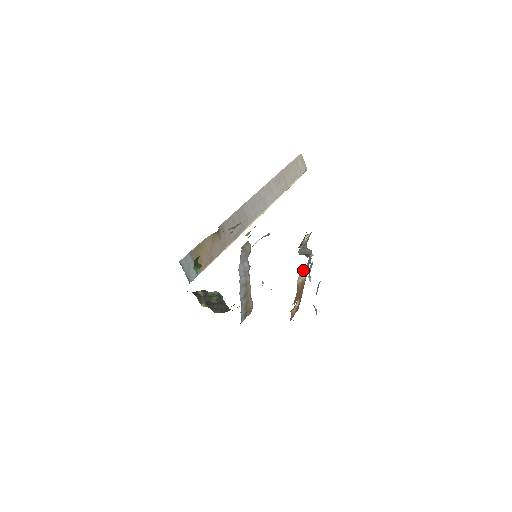
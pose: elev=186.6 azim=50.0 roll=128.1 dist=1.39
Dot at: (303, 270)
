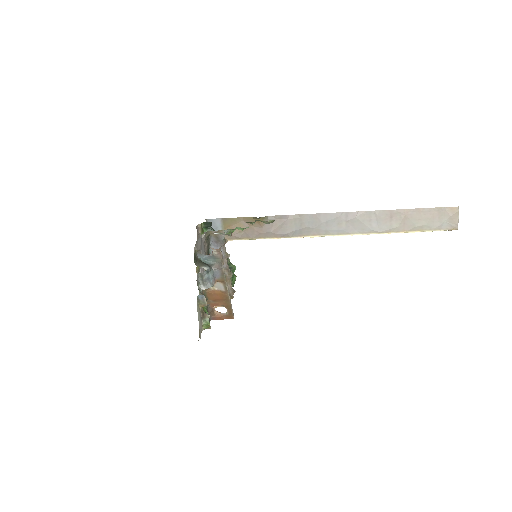
Dot at: (218, 281)
